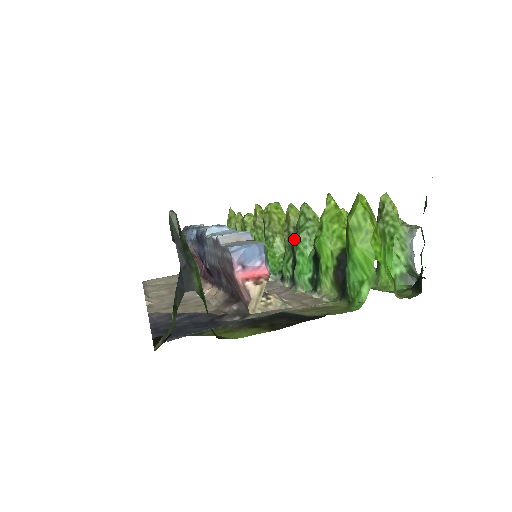
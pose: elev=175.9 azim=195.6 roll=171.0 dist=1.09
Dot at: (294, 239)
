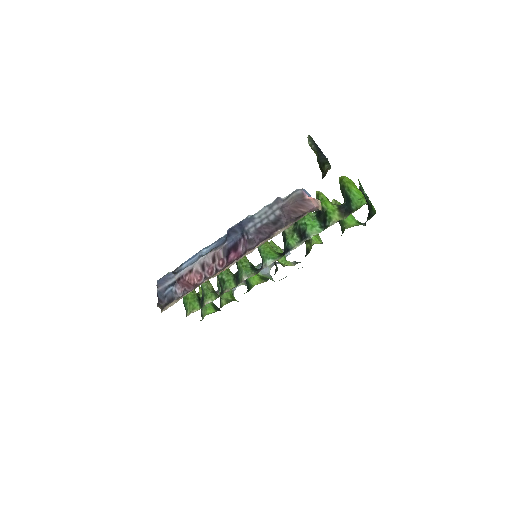
Dot at: (297, 221)
